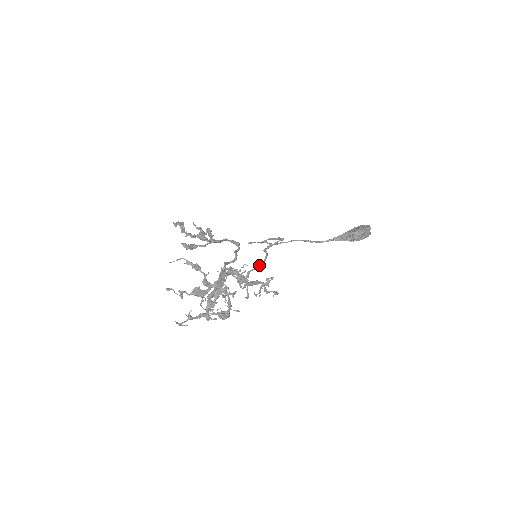
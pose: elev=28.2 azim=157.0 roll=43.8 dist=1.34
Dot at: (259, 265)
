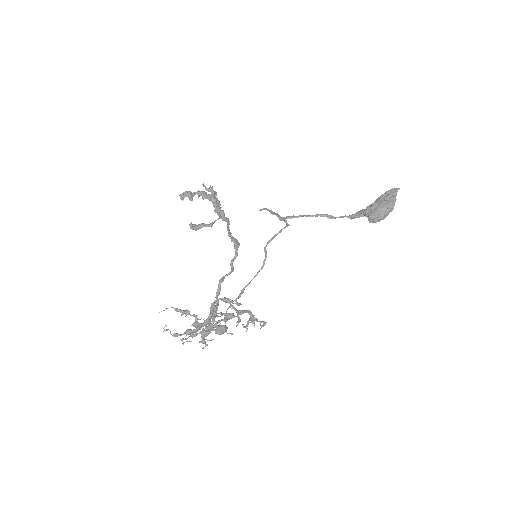
Dot at: (255, 276)
